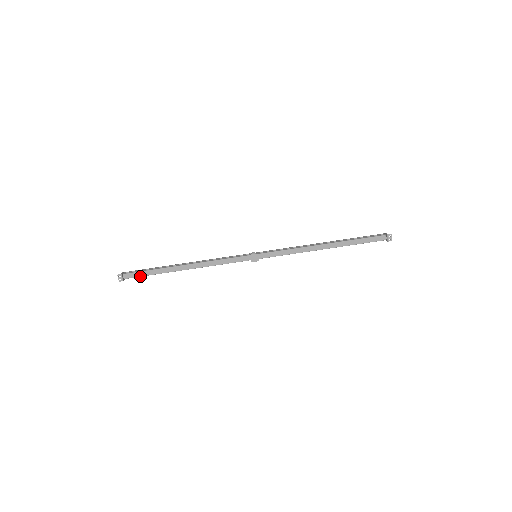
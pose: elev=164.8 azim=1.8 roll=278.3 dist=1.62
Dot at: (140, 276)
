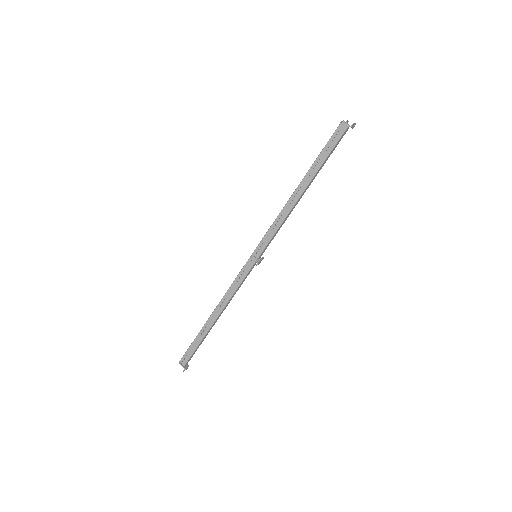
Dot at: occluded
